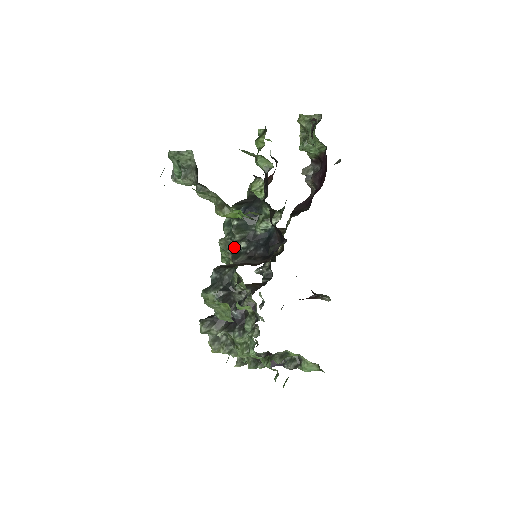
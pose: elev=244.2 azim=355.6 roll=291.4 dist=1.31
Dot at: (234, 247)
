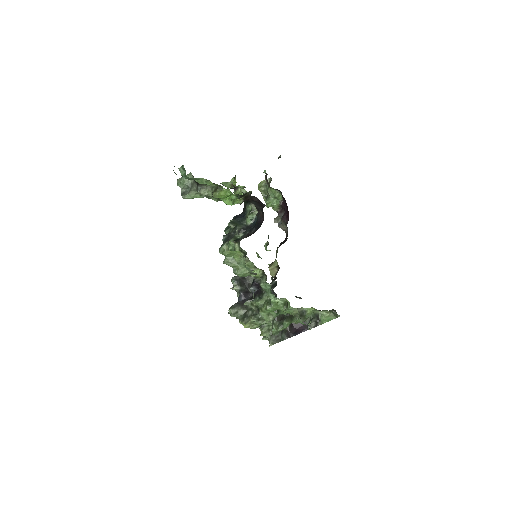
Dot at: (235, 237)
